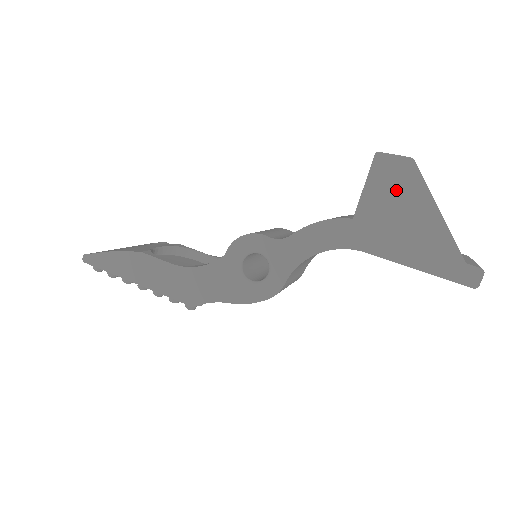
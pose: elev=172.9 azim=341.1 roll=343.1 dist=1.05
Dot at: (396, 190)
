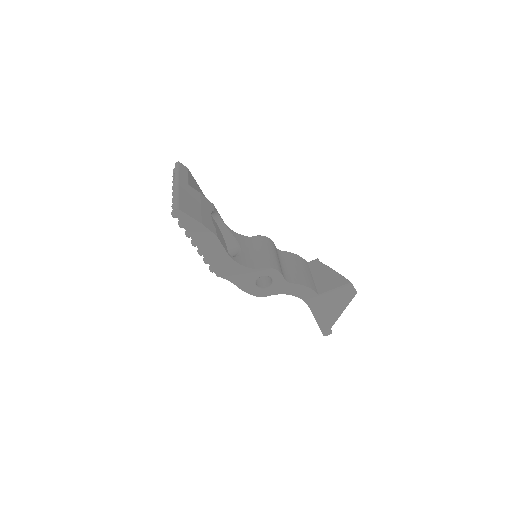
Dot at: (341, 297)
